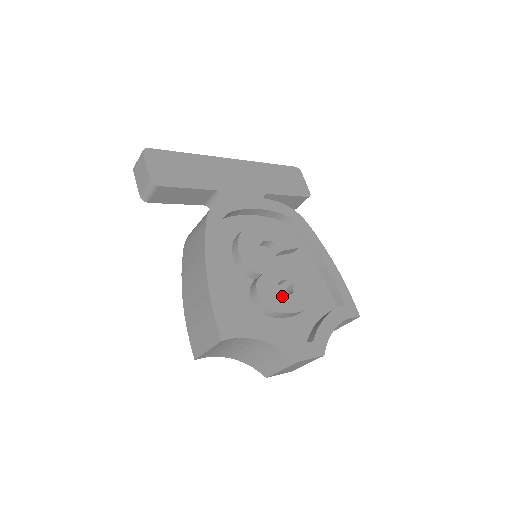
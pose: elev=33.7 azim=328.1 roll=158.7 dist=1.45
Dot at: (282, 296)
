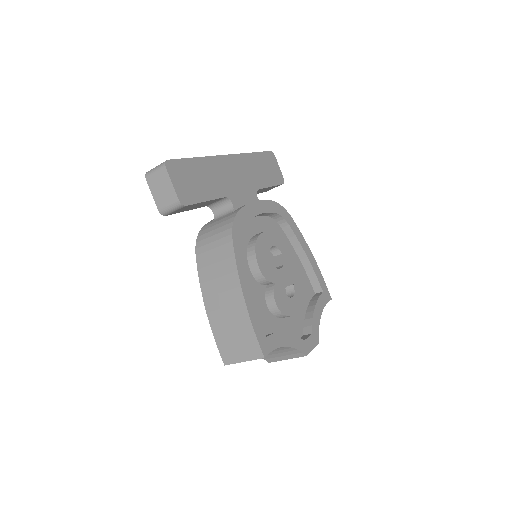
Dot at: (289, 299)
